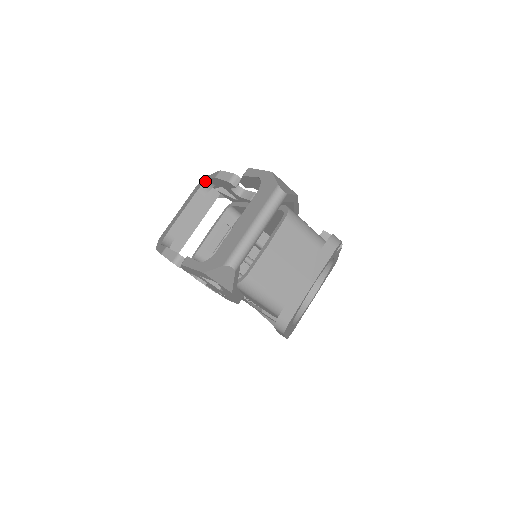
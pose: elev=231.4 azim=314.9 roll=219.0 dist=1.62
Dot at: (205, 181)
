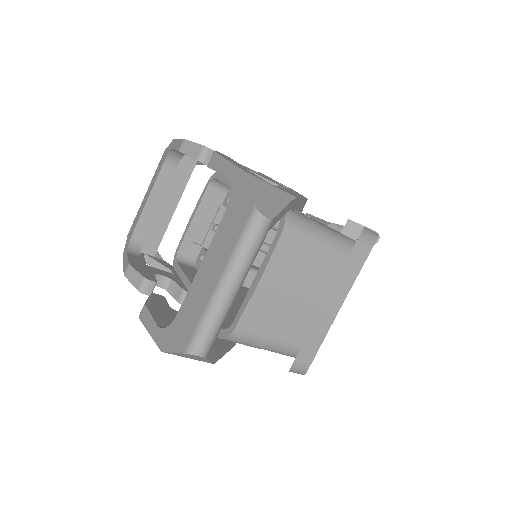
Dot at: (170, 150)
